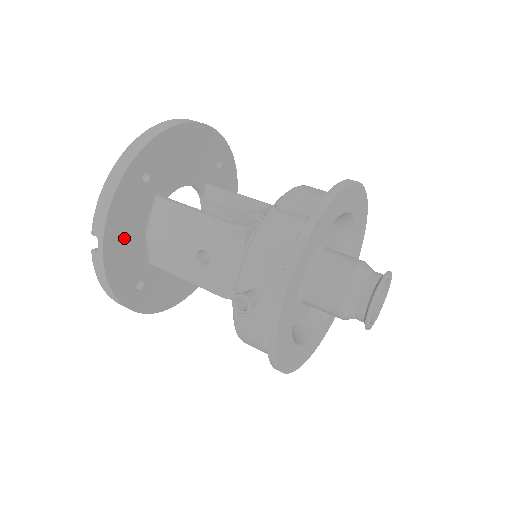
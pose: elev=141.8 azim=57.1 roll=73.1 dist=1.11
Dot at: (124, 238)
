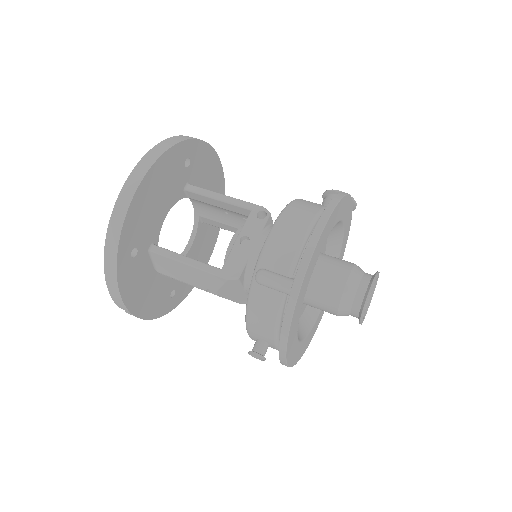
Dot at: (143, 294)
